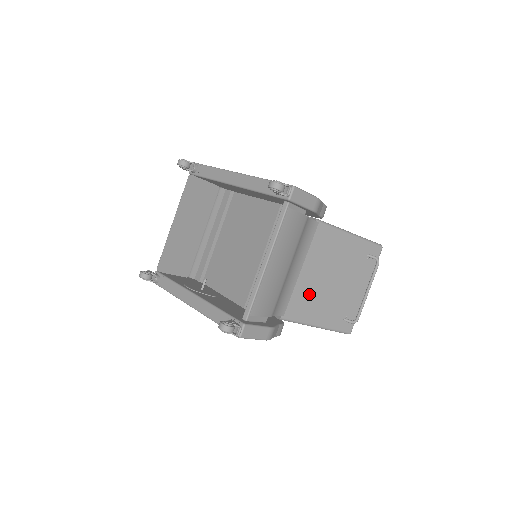
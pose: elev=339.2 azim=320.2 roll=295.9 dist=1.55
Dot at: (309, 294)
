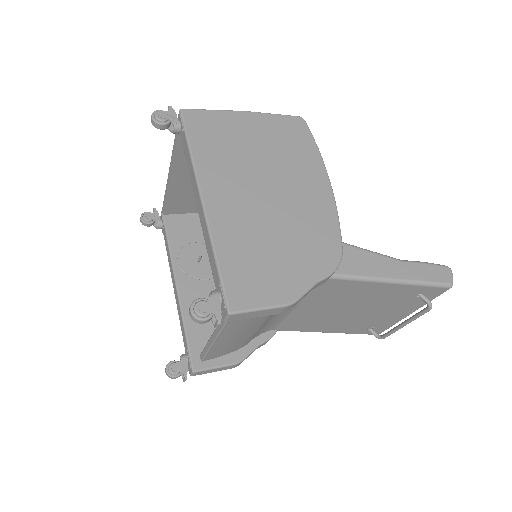
Dot at: (311, 318)
